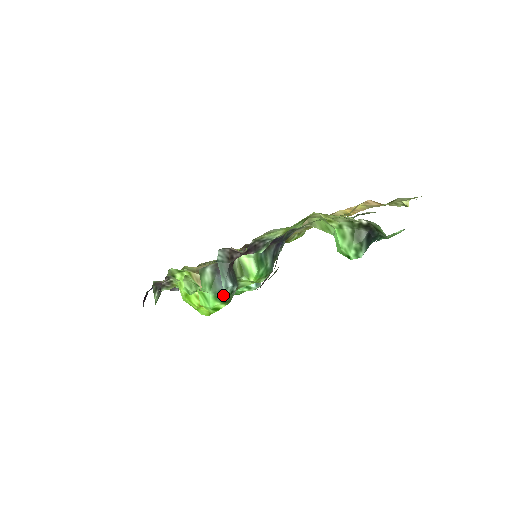
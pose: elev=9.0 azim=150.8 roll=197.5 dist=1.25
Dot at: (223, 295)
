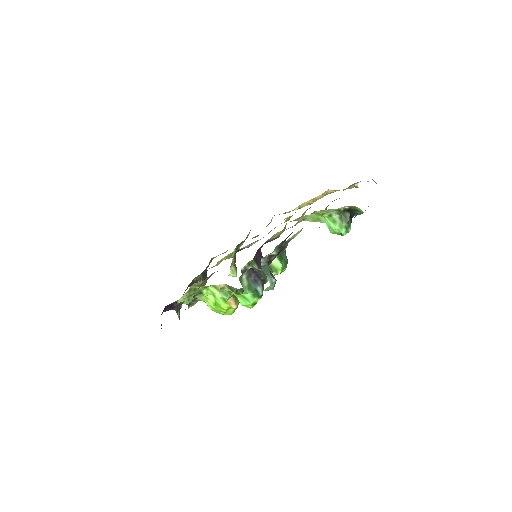
Dot at: (268, 290)
